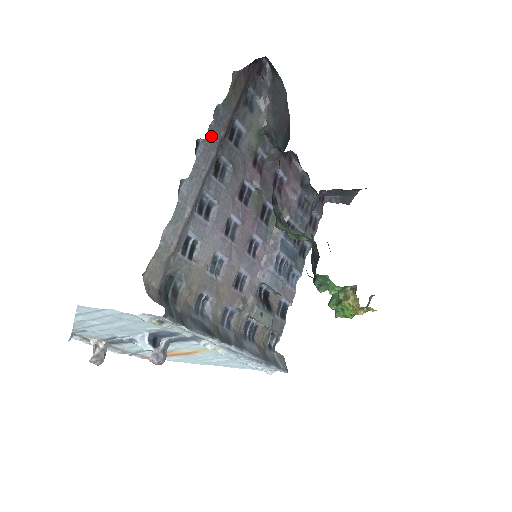
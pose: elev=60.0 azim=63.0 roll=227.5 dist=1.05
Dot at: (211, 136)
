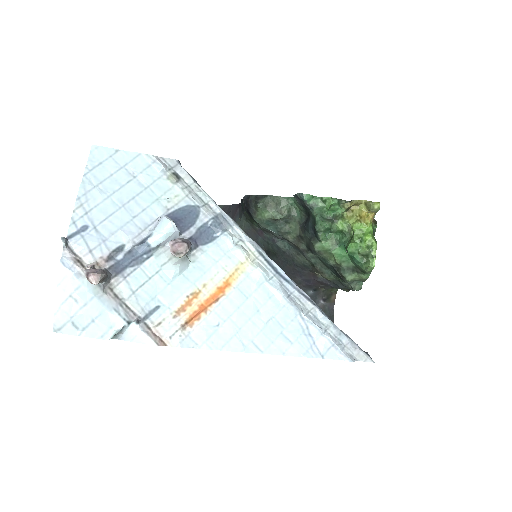
Dot at: occluded
